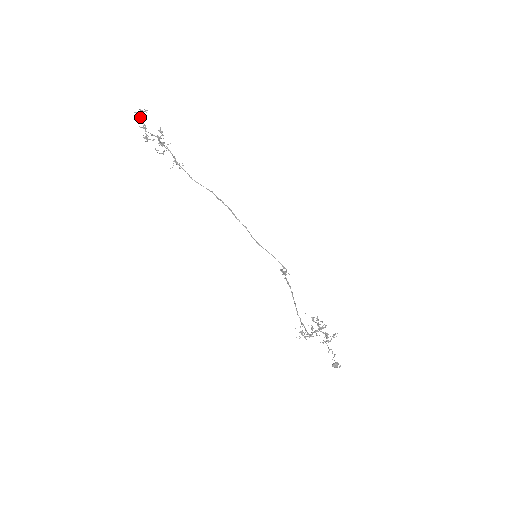
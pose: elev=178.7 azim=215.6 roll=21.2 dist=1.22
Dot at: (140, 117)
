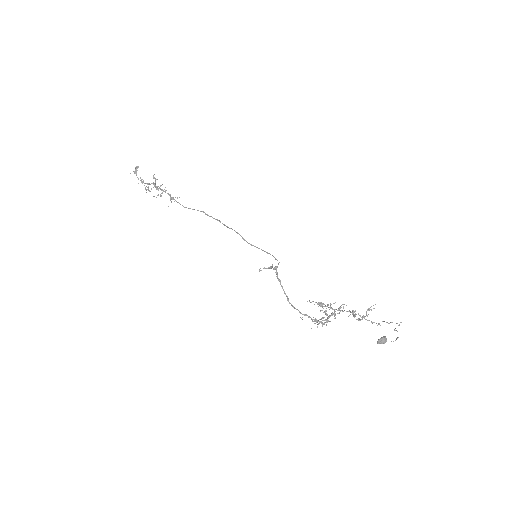
Dot at: (136, 175)
